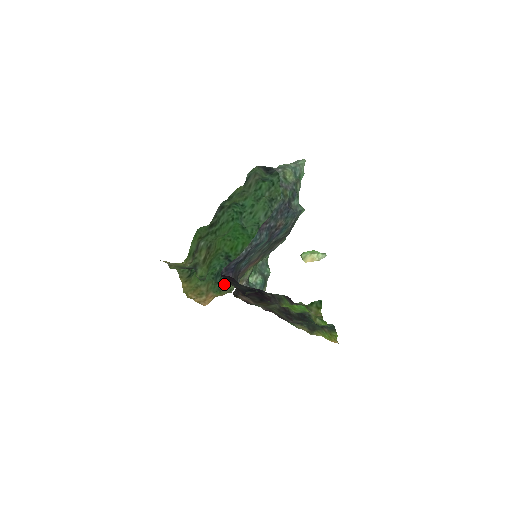
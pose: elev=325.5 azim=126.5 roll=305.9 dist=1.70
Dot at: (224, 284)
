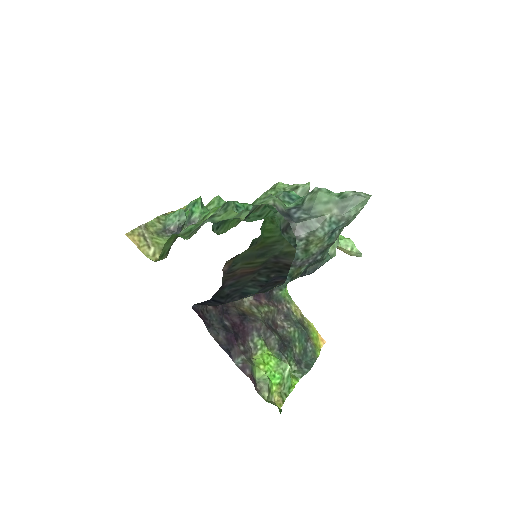
Dot at: (221, 233)
